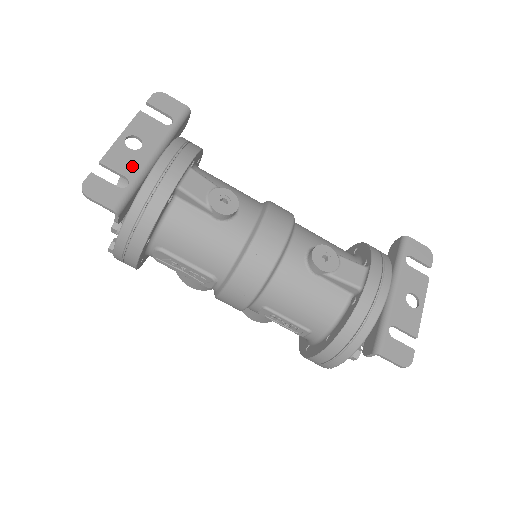
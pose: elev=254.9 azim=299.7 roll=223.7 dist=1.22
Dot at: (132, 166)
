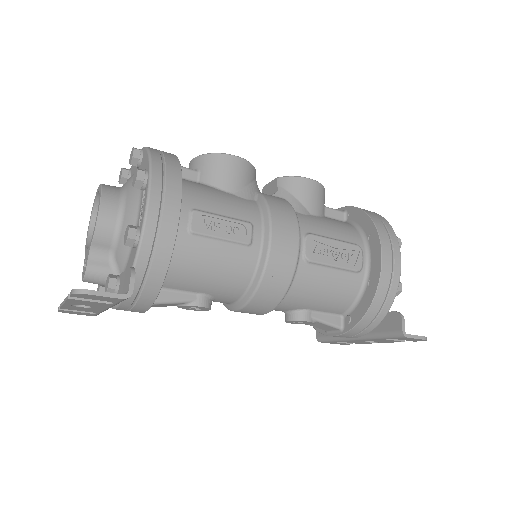
Dot at: (91, 311)
